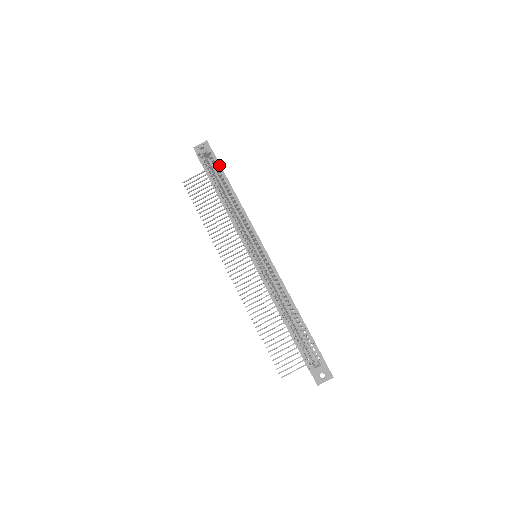
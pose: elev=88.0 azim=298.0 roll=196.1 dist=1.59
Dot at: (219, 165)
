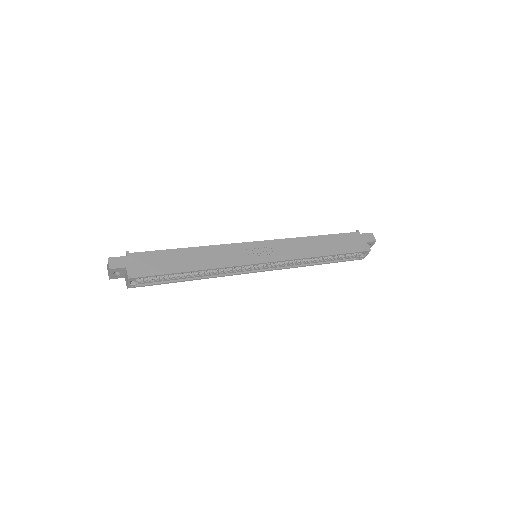
Dot at: occluded
